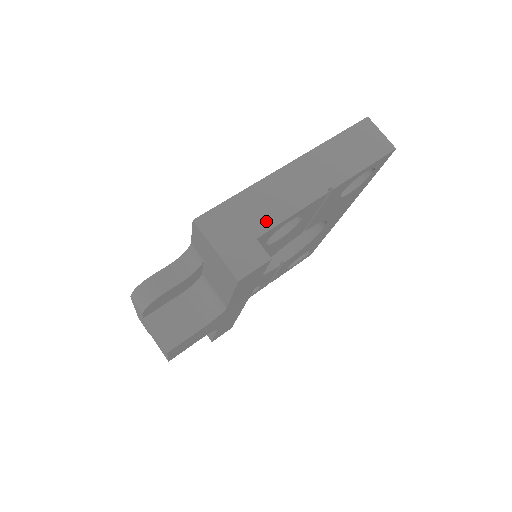
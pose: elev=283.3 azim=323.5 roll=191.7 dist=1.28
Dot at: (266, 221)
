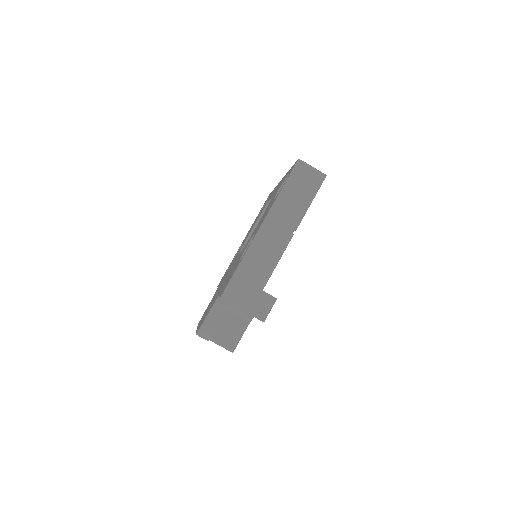
Dot at: (263, 276)
